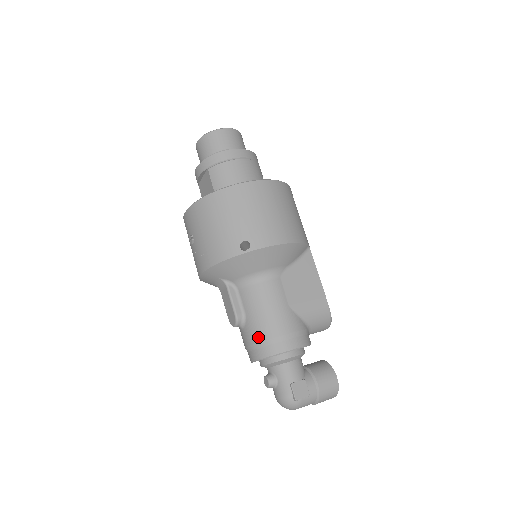
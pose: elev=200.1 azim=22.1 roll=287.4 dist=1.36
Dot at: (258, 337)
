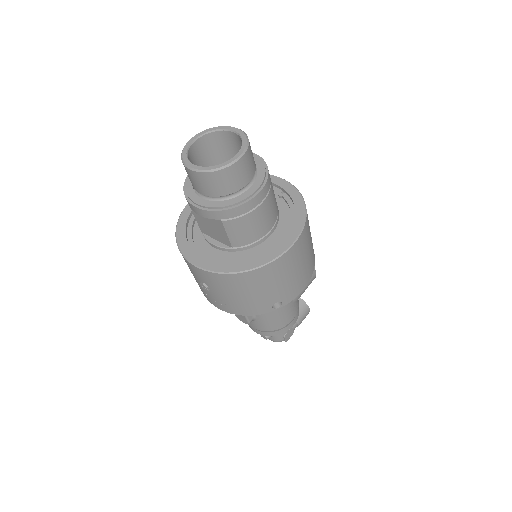
Dot at: (267, 329)
